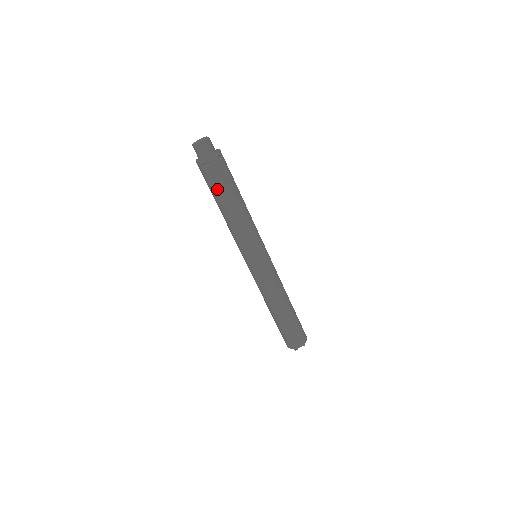
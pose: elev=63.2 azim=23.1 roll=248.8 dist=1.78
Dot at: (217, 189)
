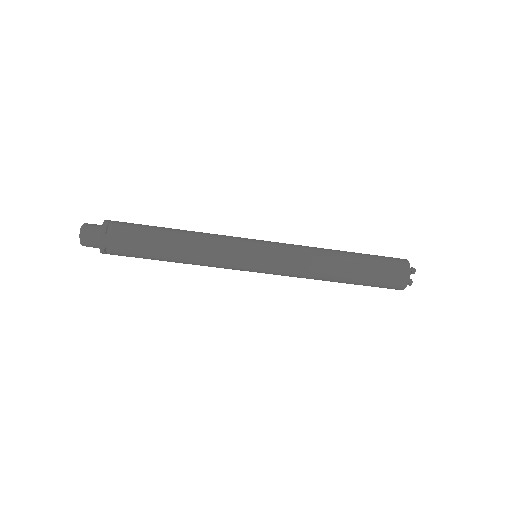
Dot at: (142, 255)
